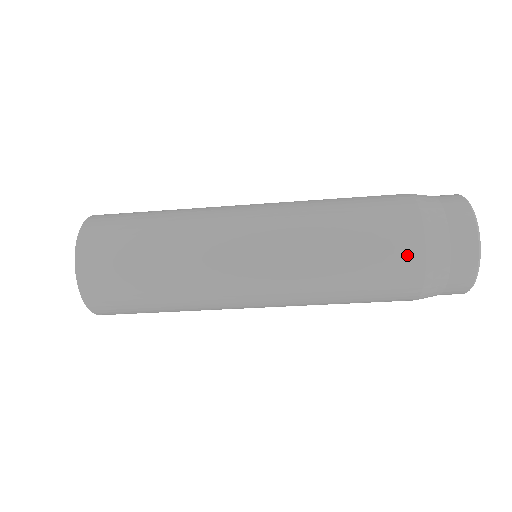
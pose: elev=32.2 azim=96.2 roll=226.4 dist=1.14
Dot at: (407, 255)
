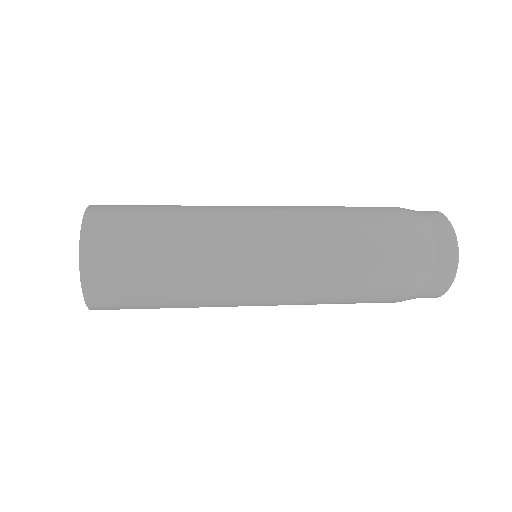
Dot at: (402, 260)
